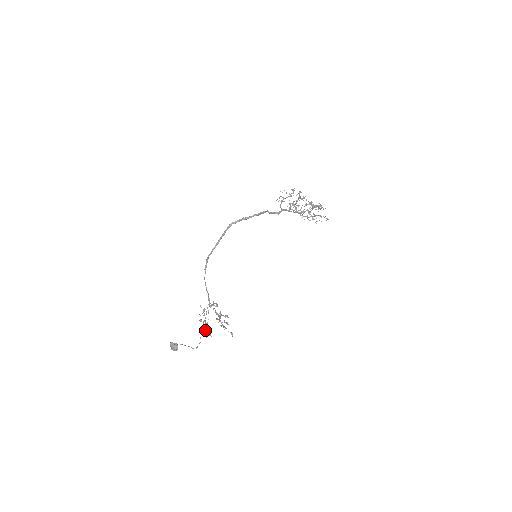
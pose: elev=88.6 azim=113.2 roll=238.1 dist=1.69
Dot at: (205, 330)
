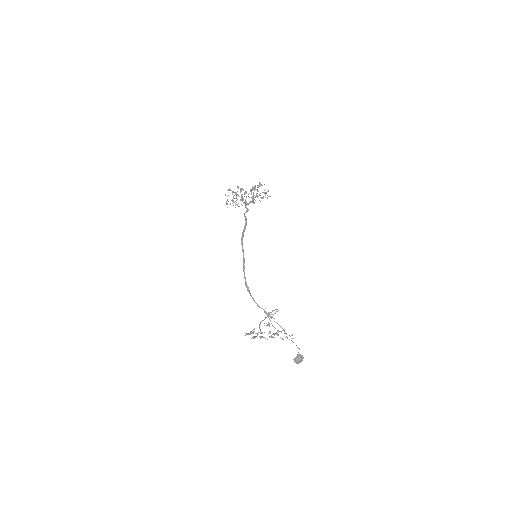
Dot at: occluded
